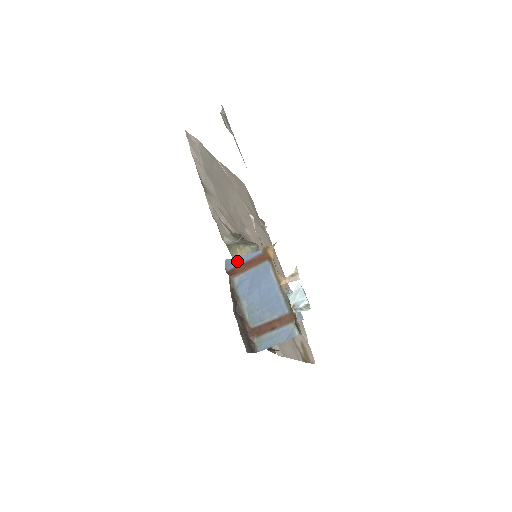
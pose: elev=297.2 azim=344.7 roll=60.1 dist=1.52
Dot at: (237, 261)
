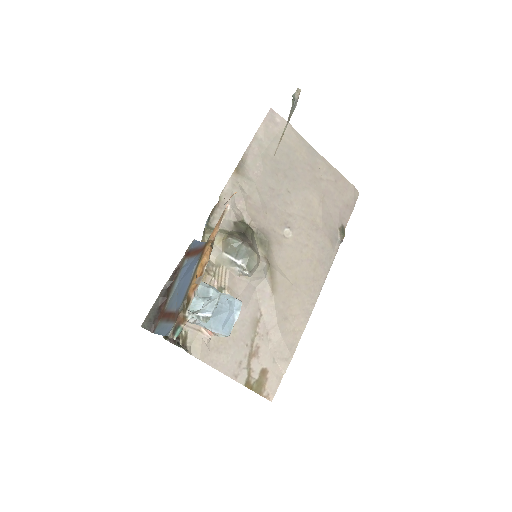
Dot at: (195, 244)
